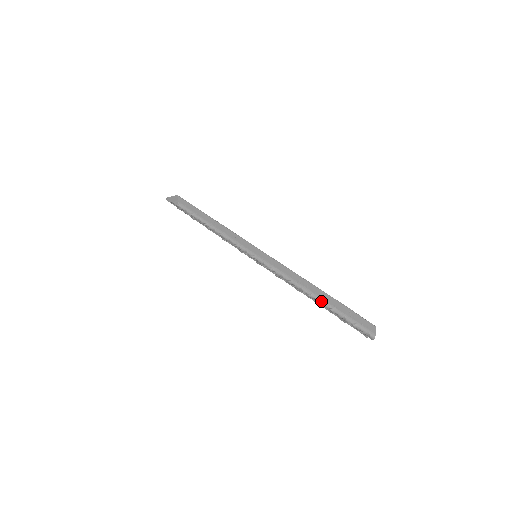
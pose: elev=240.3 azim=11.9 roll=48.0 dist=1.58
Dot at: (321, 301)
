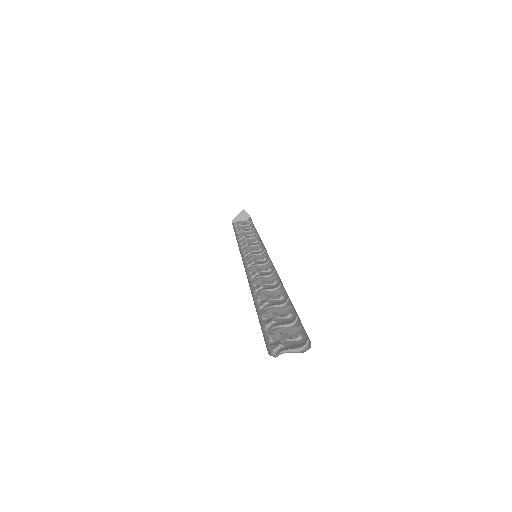
Dot at: (287, 295)
